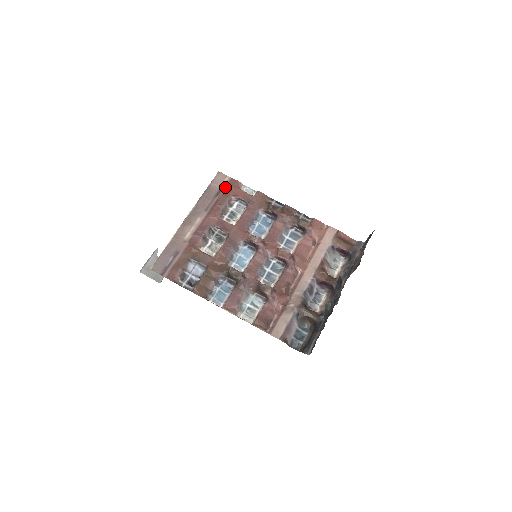
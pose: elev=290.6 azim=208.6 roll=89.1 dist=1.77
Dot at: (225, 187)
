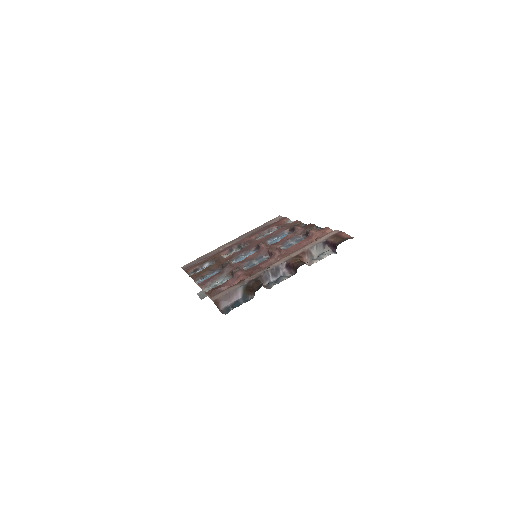
Dot at: (274, 222)
